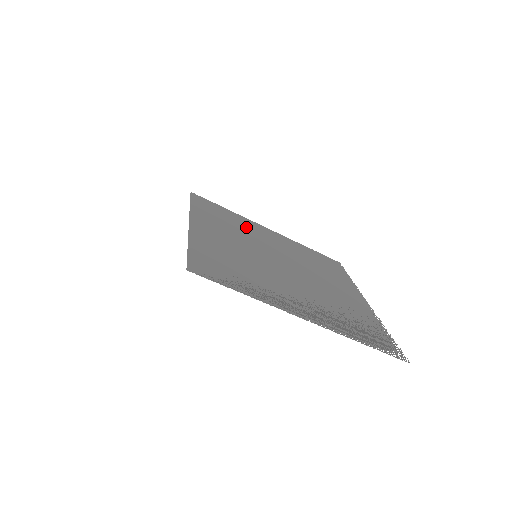
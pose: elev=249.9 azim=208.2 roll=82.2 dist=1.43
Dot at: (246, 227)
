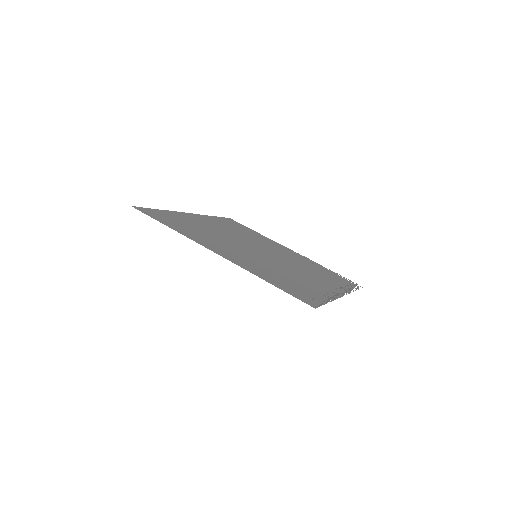
Dot at: (197, 224)
